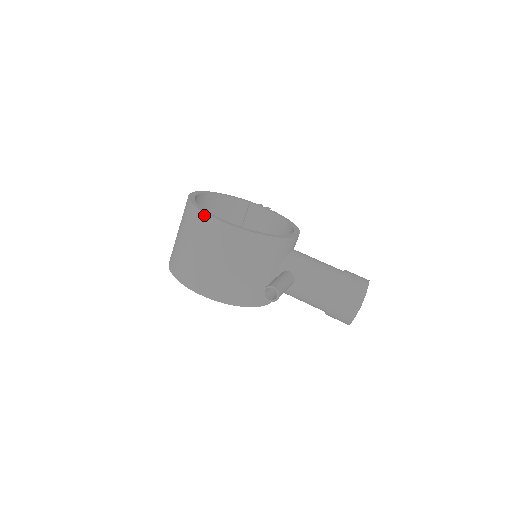
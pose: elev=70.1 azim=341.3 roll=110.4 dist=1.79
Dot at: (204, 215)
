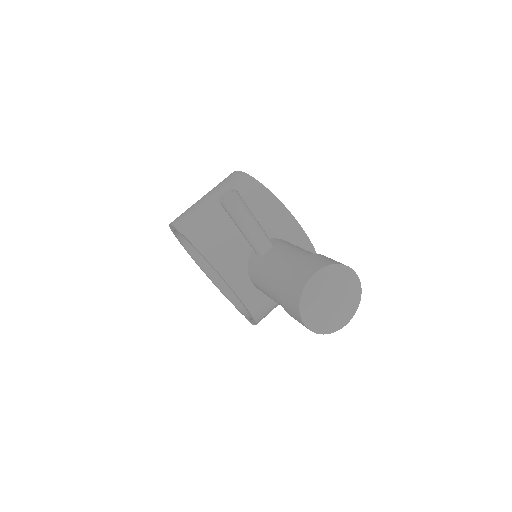
Dot at: (231, 173)
